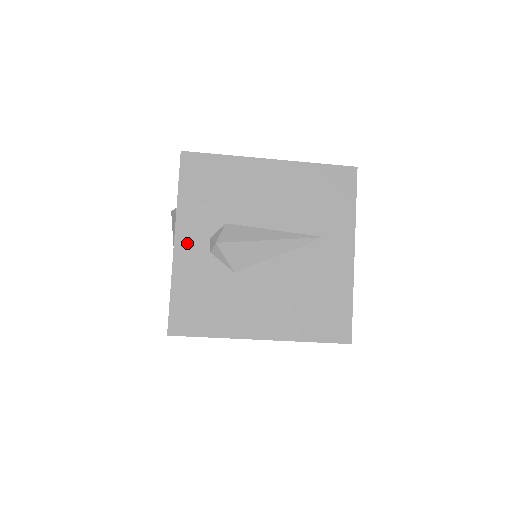
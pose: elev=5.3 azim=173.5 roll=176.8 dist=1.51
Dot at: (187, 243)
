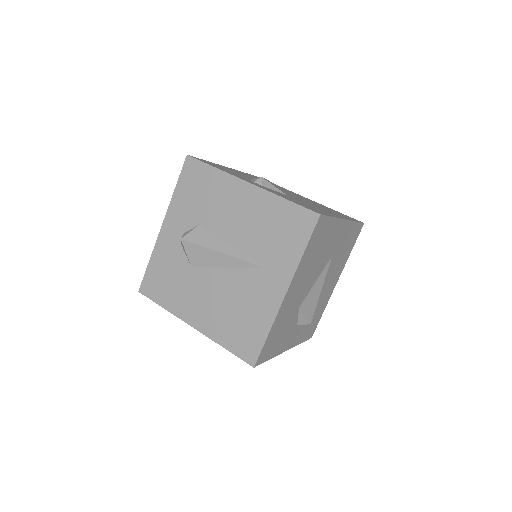
Dot at: (169, 230)
